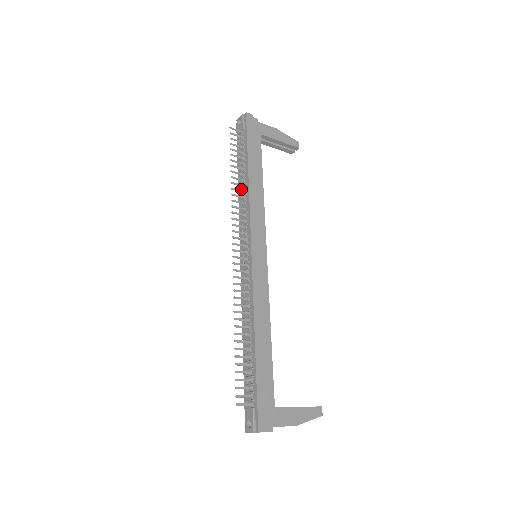
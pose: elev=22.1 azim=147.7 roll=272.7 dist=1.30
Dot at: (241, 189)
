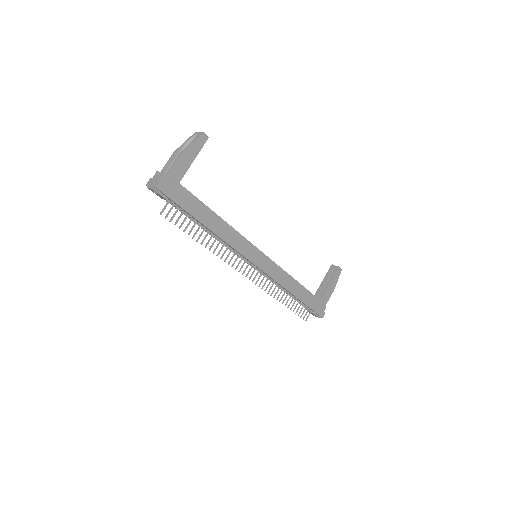
Dot at: occluded
